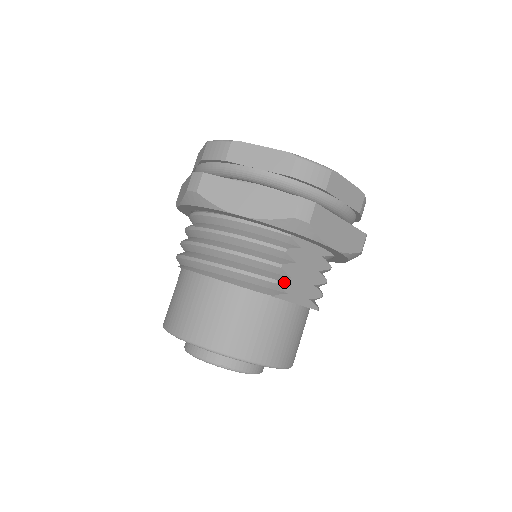
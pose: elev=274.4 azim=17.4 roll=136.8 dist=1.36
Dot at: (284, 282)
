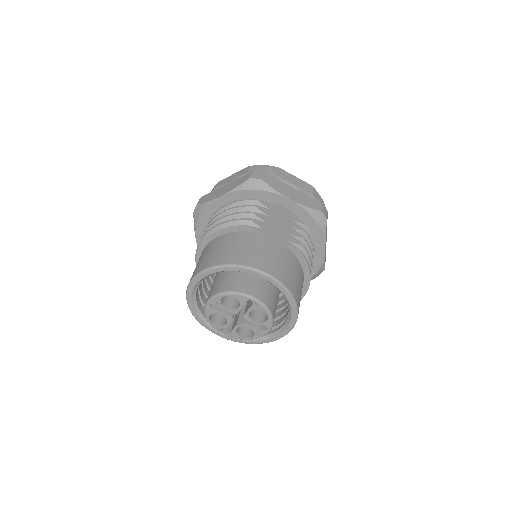
Dot at: (258, 222)
